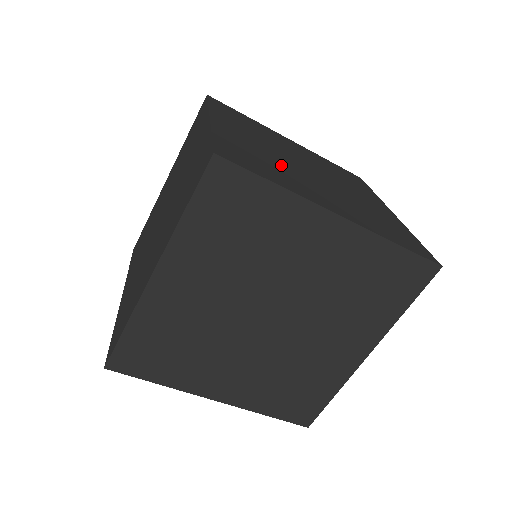
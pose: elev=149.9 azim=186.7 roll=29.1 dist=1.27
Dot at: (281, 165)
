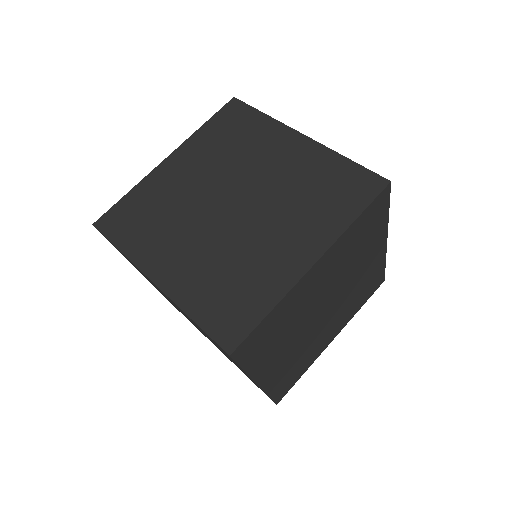
Dot at: (175, 214)
